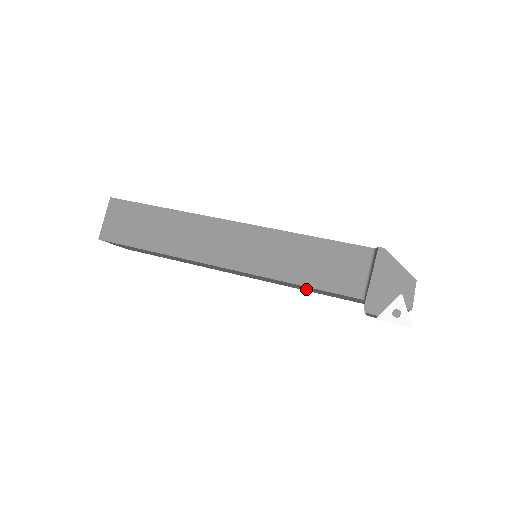
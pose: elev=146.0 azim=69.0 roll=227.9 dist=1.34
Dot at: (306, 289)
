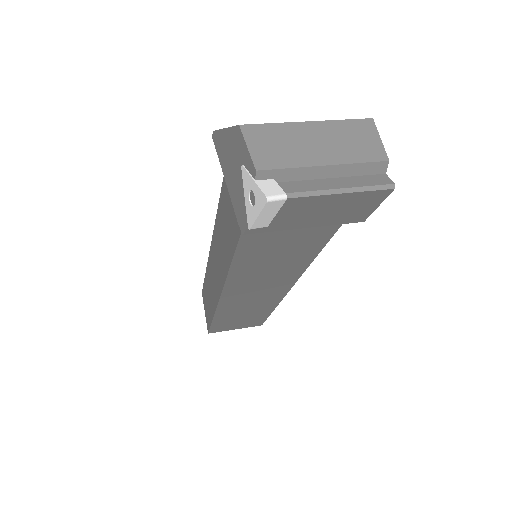
Dot at: (291, 252)
